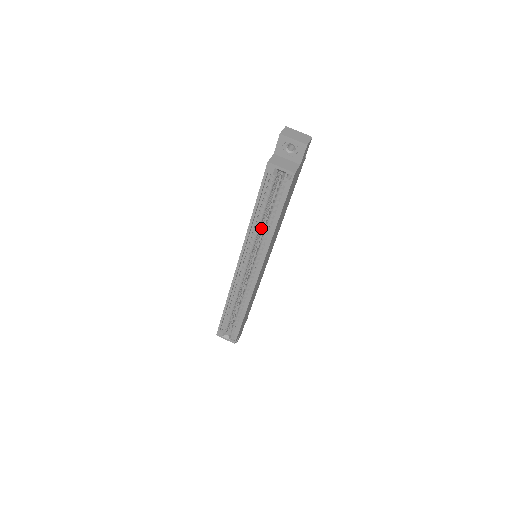
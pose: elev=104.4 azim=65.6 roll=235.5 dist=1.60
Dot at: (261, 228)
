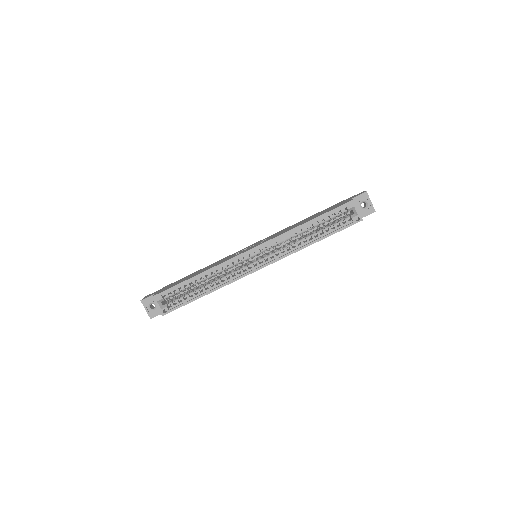
Dot at: occluded
